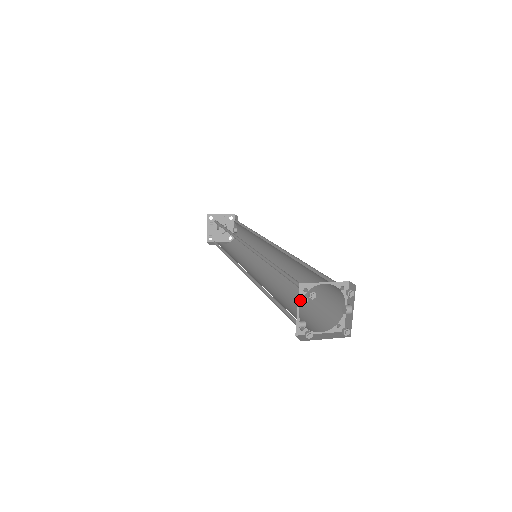
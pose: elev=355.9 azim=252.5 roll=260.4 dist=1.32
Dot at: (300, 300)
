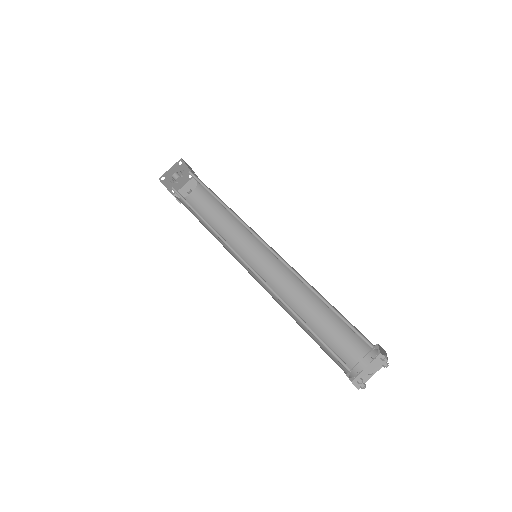
Dot at: occluded
